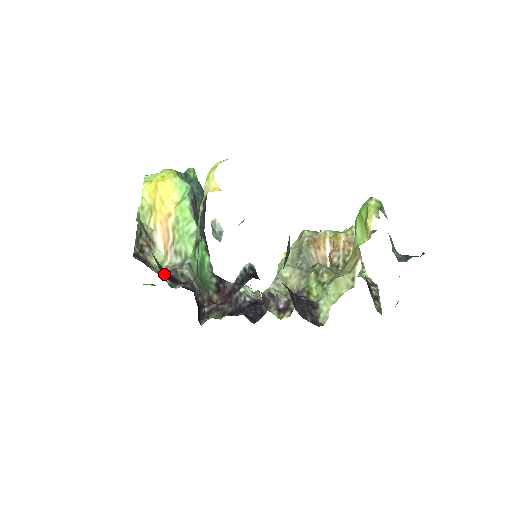
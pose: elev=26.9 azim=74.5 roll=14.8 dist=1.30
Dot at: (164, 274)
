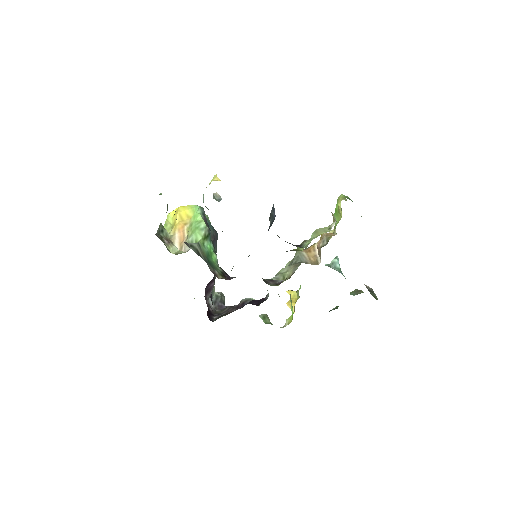
Dot at: occluded
